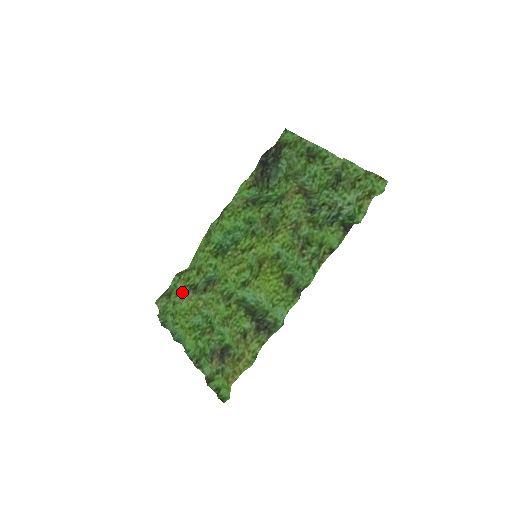
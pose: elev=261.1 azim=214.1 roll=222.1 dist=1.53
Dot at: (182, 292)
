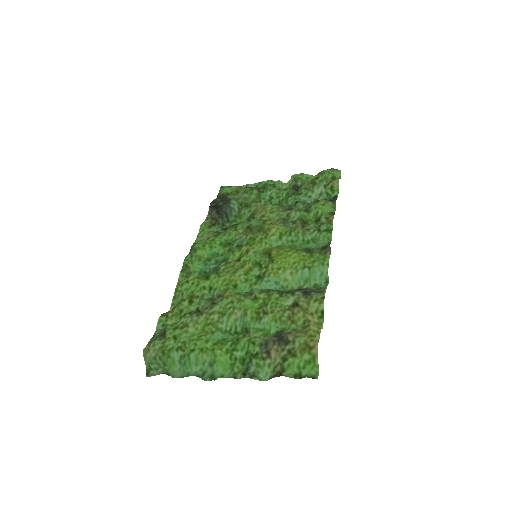
Dot at: (180, 323)
